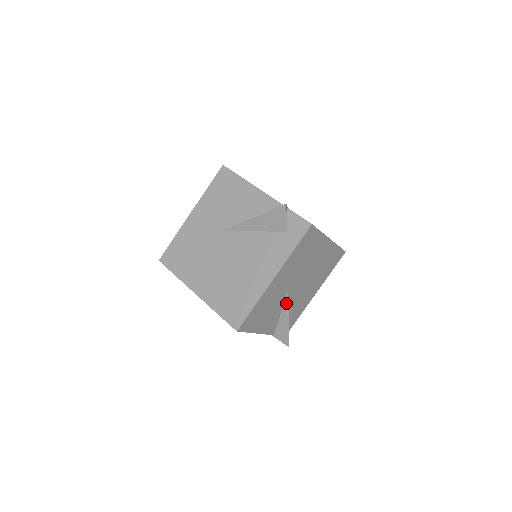
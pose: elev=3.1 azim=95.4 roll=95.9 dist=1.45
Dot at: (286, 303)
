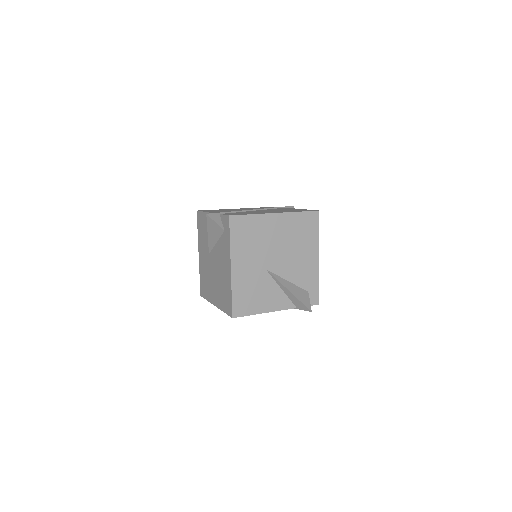
Dot at: (275, 279)
